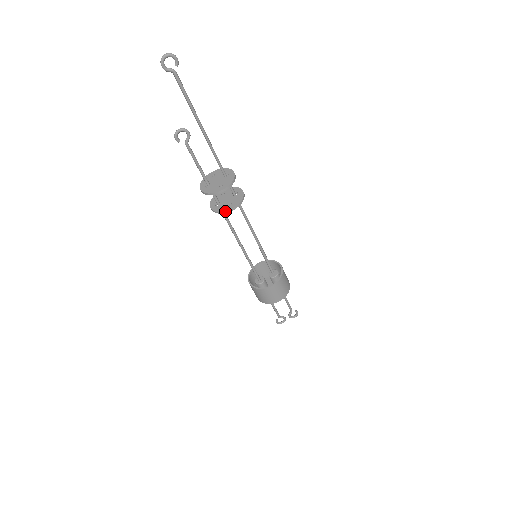
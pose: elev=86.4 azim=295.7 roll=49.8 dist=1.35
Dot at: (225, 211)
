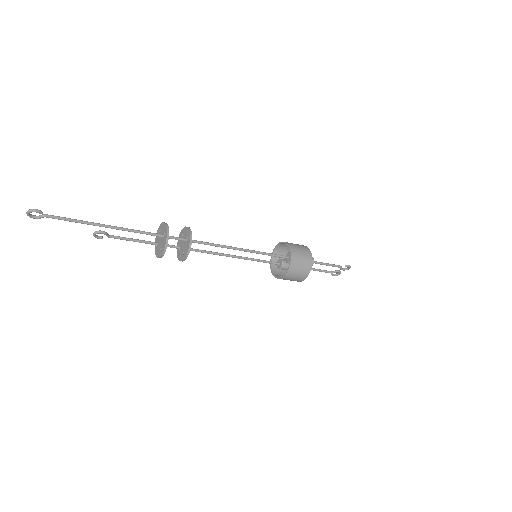
Dot at: occluded
